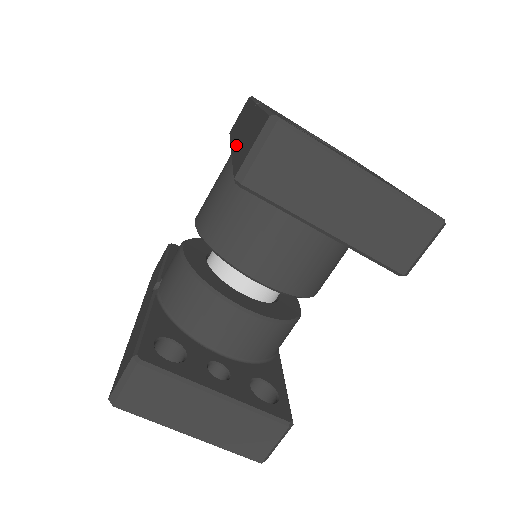
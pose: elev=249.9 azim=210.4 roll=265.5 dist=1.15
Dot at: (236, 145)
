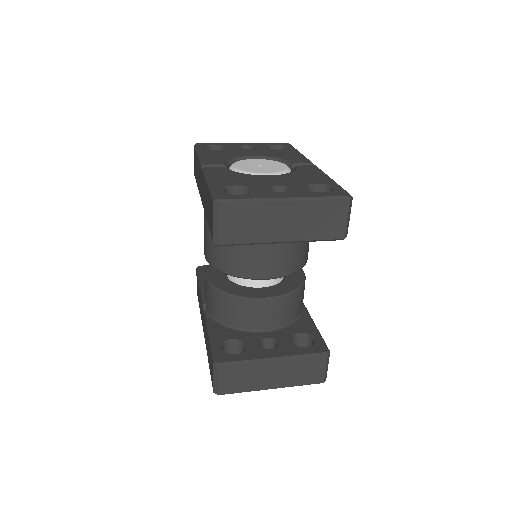
Dot at: (204, 204)
